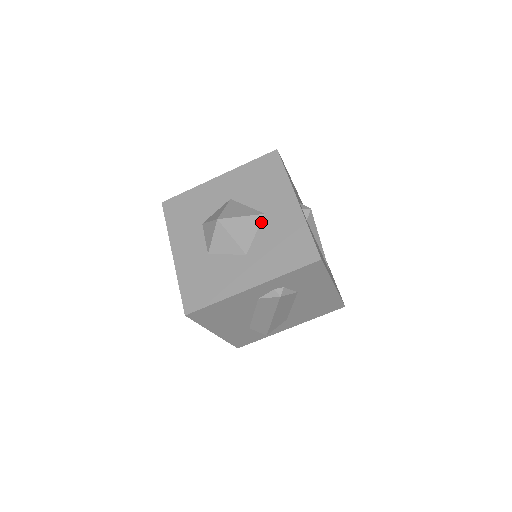
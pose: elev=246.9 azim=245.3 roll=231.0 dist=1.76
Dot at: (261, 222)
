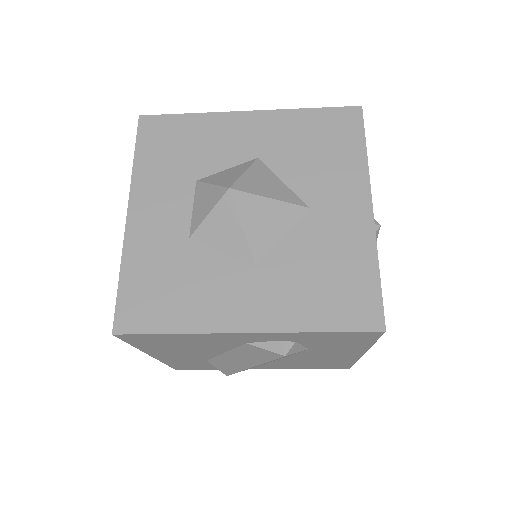
Dot at: (299, 220)
